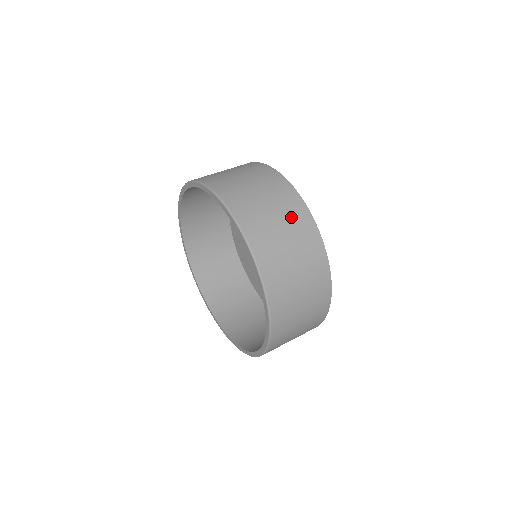
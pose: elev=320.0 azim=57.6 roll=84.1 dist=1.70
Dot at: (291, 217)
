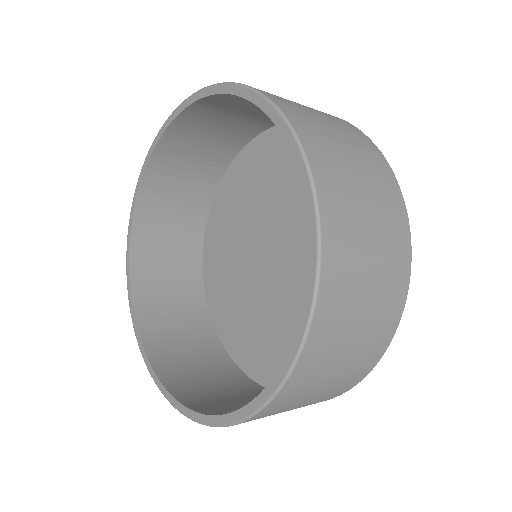
Dot at: occluded
